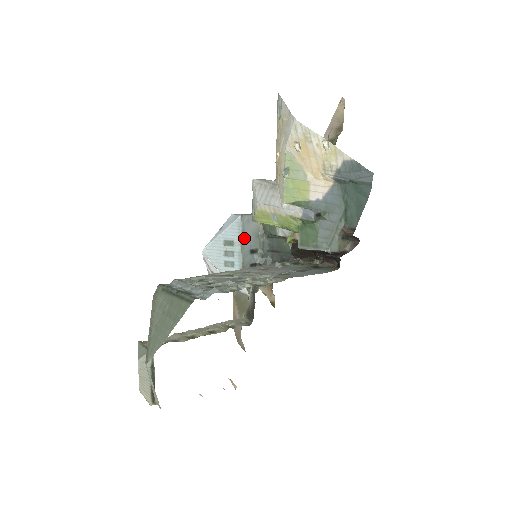
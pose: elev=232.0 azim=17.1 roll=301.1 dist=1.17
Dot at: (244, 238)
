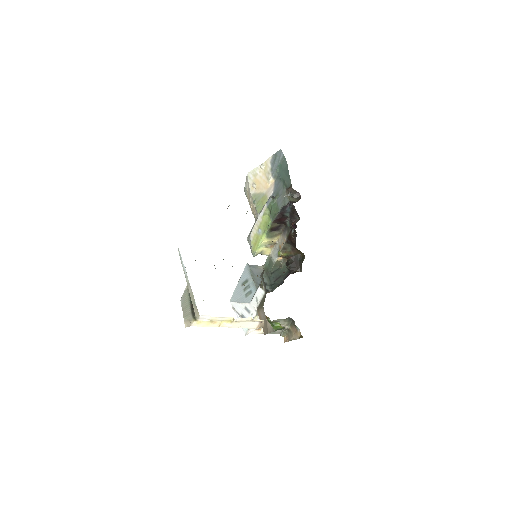
Dot at: (254, 275)
